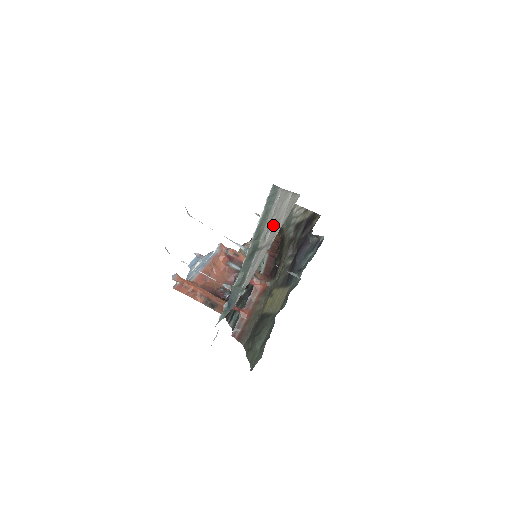
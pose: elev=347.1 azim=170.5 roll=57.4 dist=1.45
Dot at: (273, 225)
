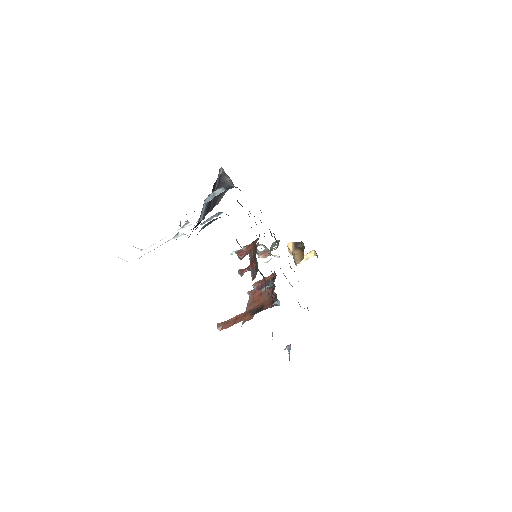
Dot at: occluded
